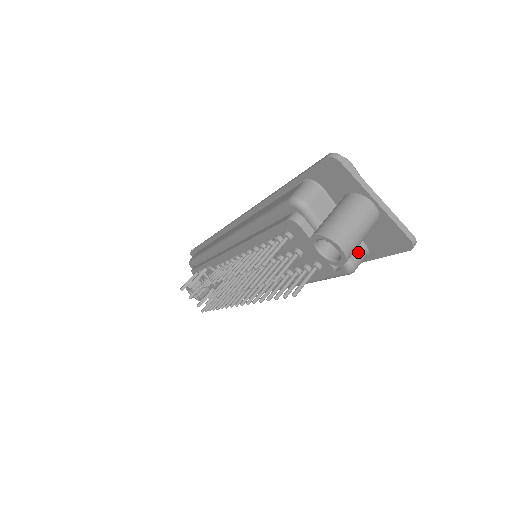
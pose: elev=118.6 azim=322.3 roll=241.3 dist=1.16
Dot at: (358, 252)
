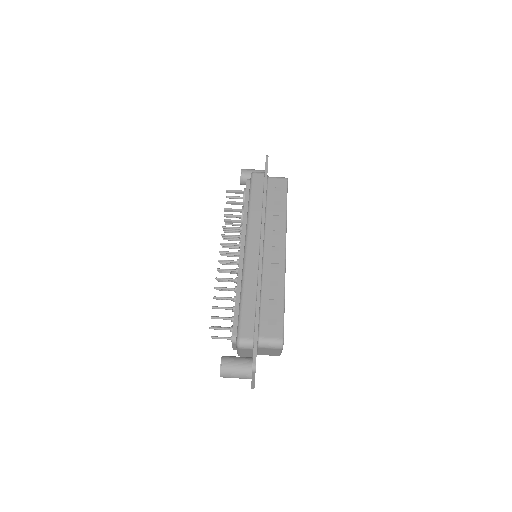
Dot at: occluded
